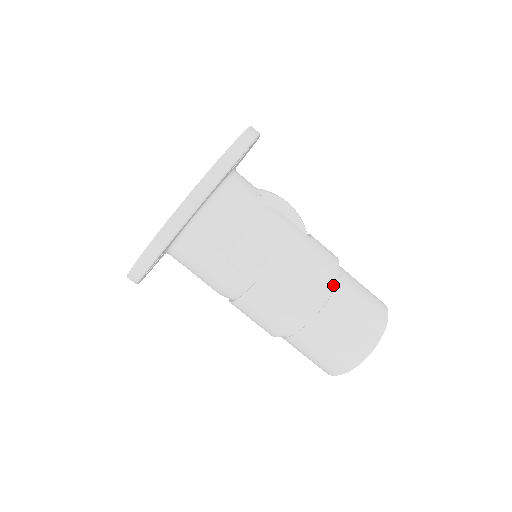
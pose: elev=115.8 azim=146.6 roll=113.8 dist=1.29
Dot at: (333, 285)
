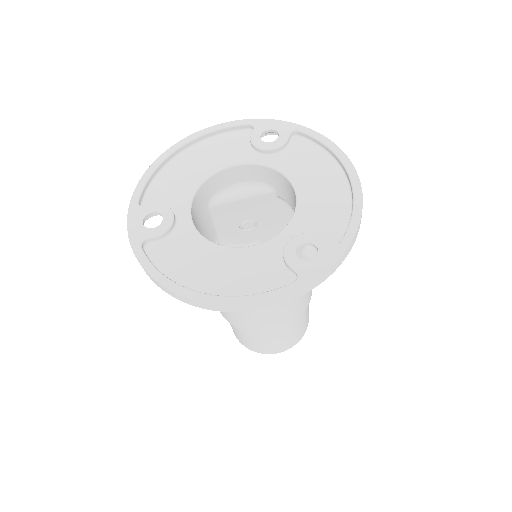
Dot at: occluded
